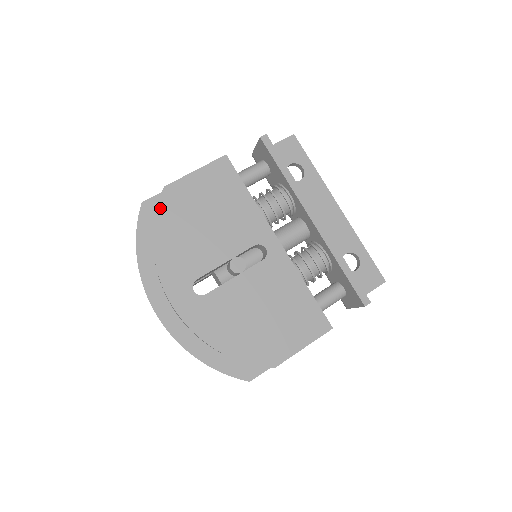
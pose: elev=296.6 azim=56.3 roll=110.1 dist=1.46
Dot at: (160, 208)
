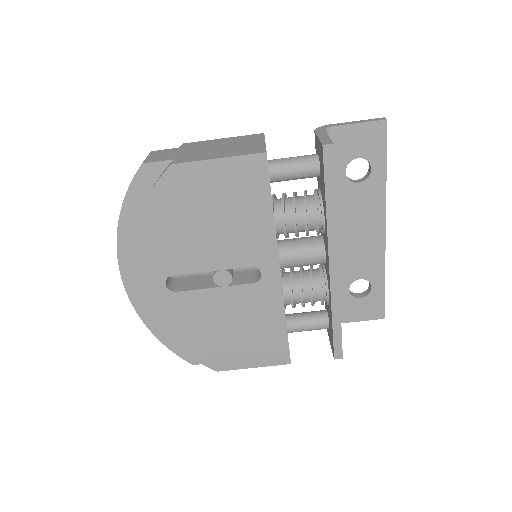
Dot at: (158, 188)
